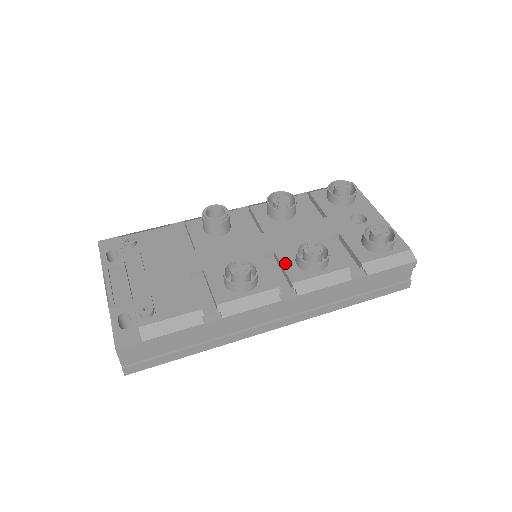
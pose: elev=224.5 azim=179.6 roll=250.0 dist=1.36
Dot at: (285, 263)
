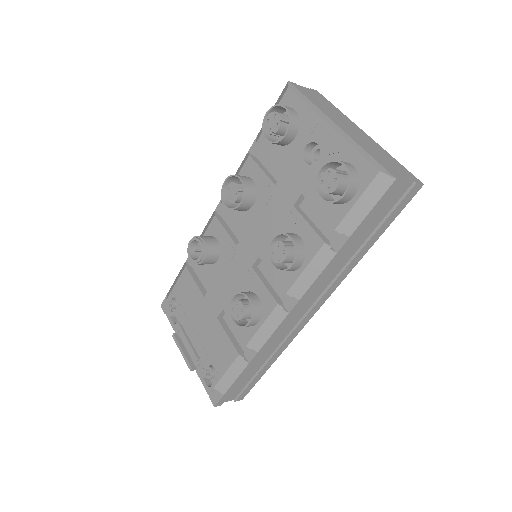
Dot at: (272, 269)
